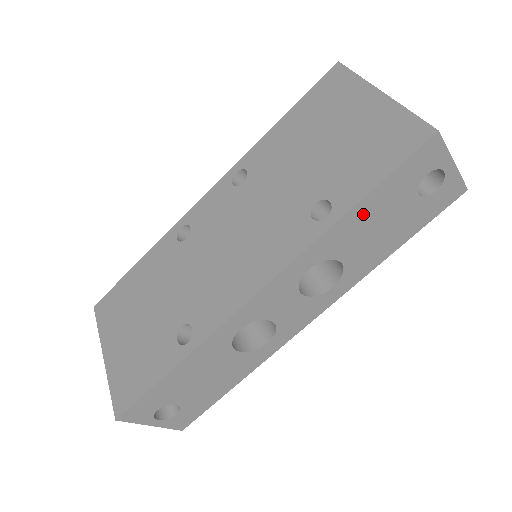
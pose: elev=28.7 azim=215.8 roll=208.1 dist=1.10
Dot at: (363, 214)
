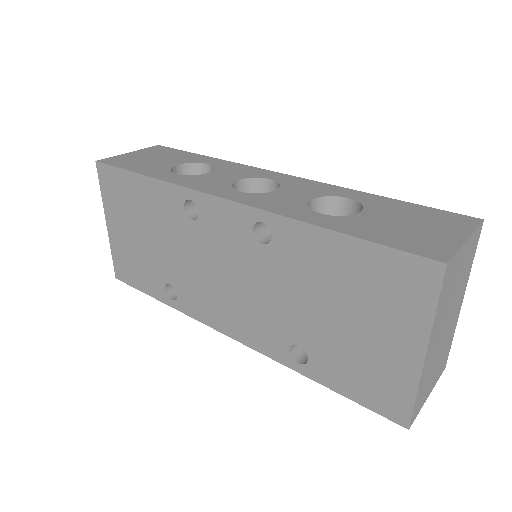
Dot at: occluded
